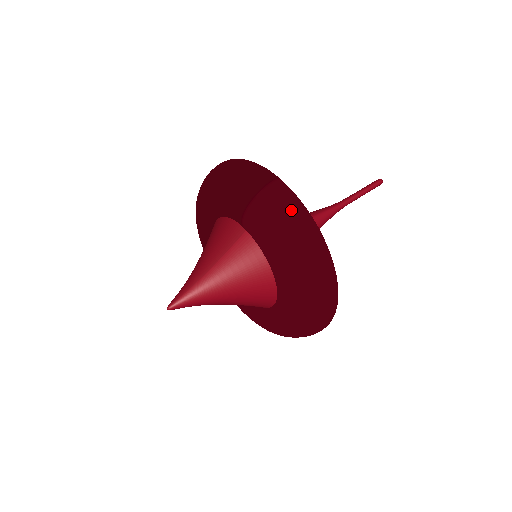
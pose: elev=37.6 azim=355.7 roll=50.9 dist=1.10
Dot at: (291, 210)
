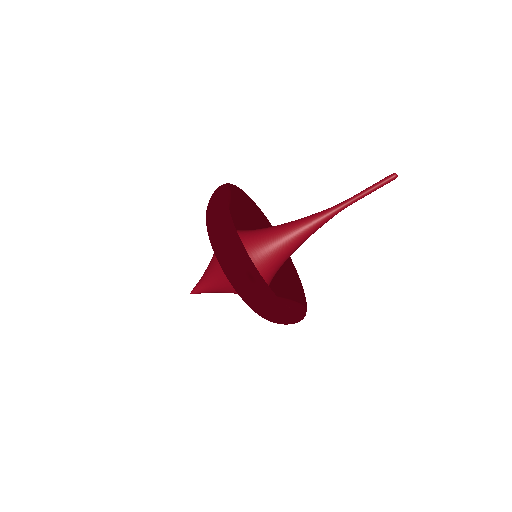
Dot at: (213, 197)
